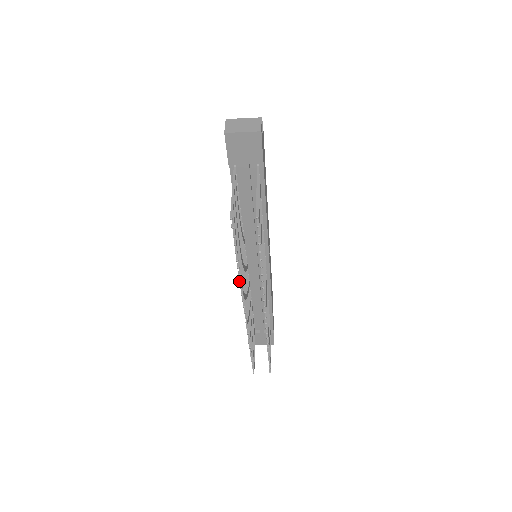
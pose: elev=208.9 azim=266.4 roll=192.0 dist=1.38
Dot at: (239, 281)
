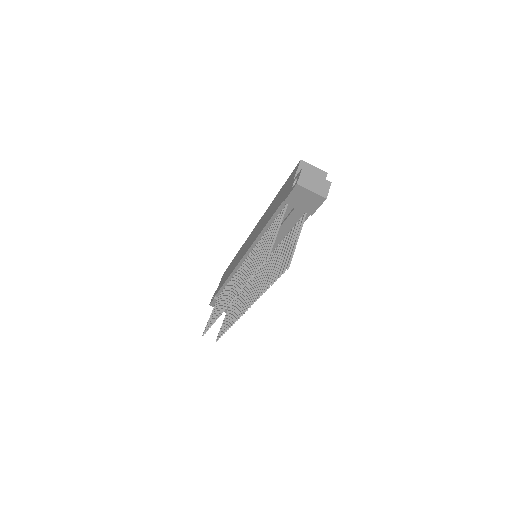
Dot at: (240, 289)
